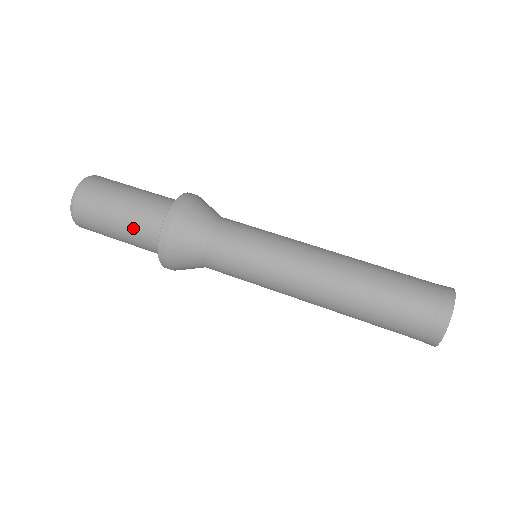
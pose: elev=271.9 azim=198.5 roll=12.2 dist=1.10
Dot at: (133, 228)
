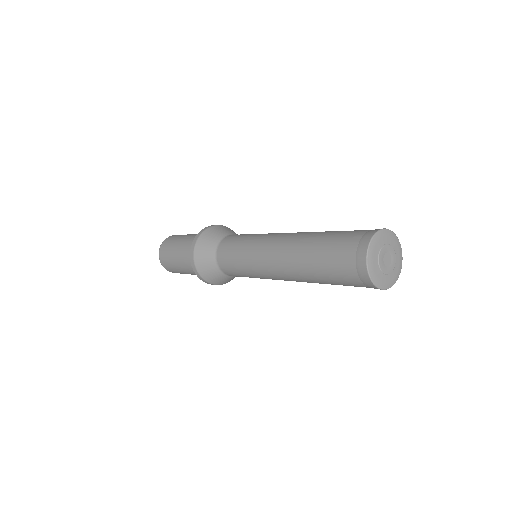
Dot at: (192, 273)
